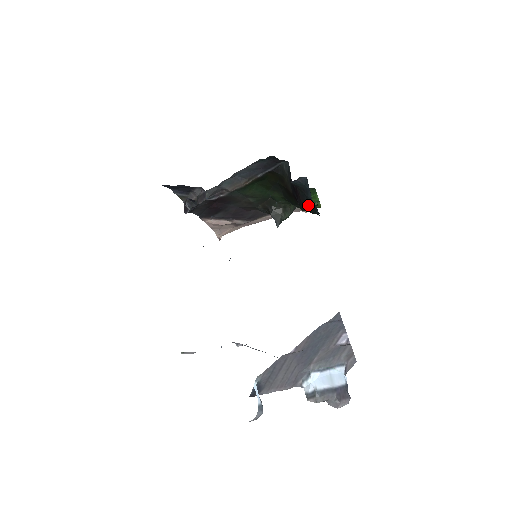
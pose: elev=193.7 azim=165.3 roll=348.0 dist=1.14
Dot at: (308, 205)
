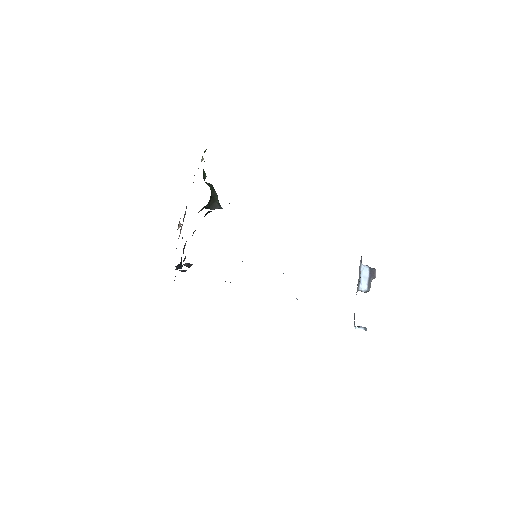
Dot at: occluded
